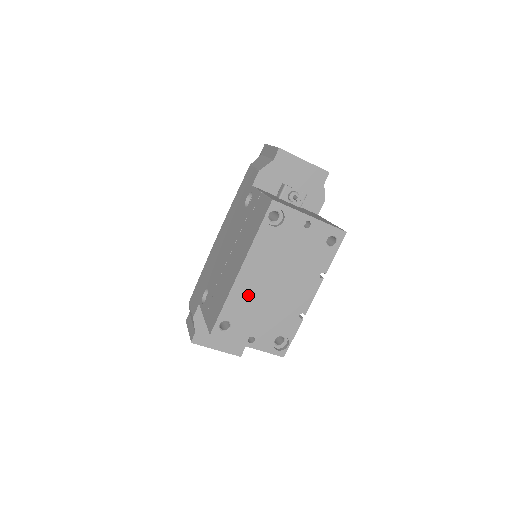
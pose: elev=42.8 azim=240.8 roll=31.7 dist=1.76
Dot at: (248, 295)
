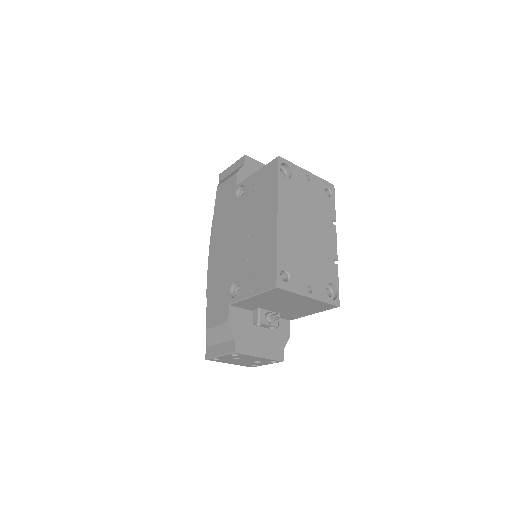
Dot at: (291, 242)
